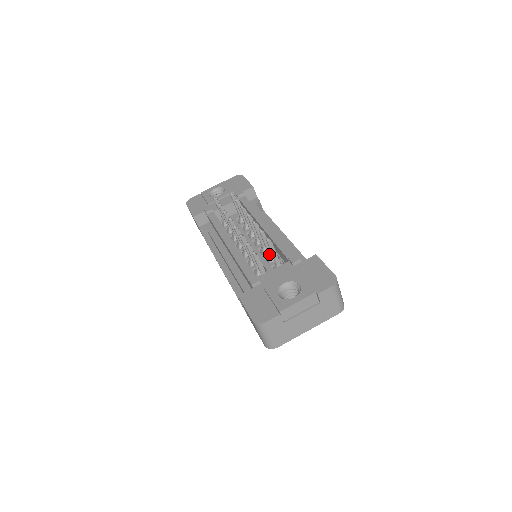
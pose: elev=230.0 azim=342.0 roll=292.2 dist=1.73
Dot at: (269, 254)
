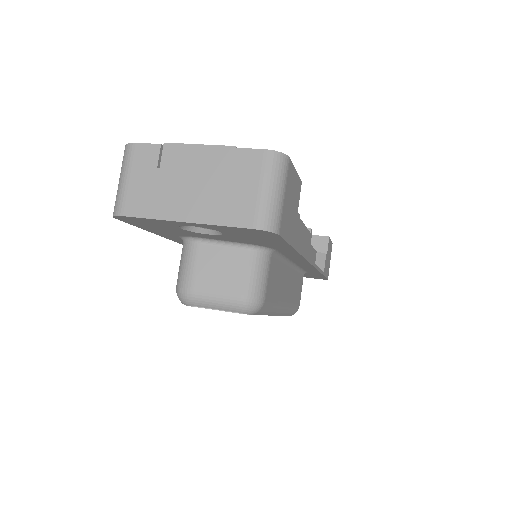
Dot at: occluded
